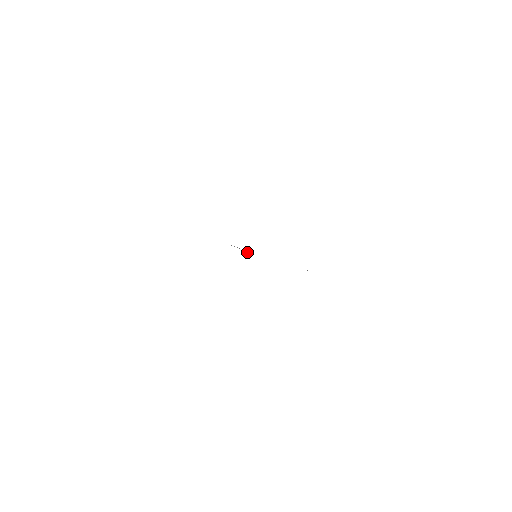
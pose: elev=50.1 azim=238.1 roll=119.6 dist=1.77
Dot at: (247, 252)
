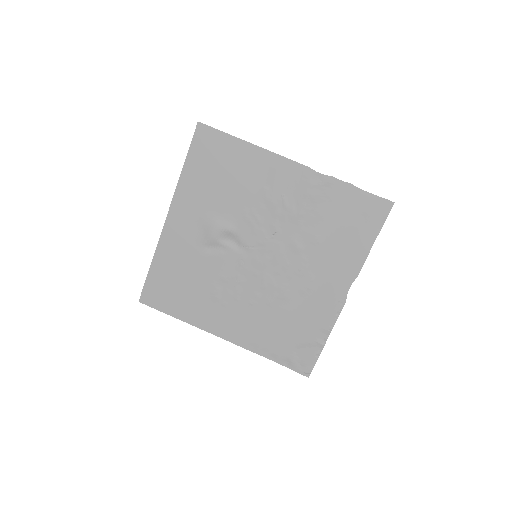
Dot at: (246, 248)
